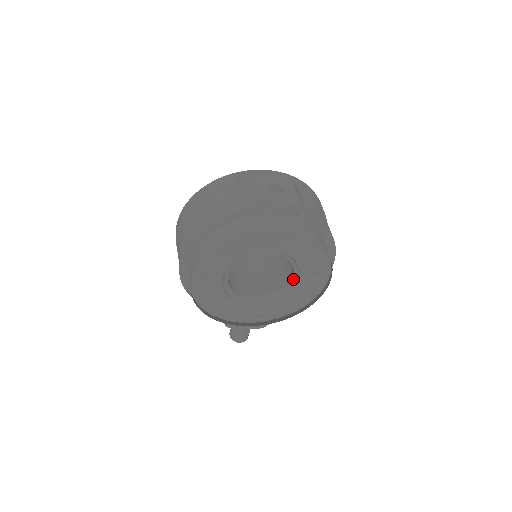
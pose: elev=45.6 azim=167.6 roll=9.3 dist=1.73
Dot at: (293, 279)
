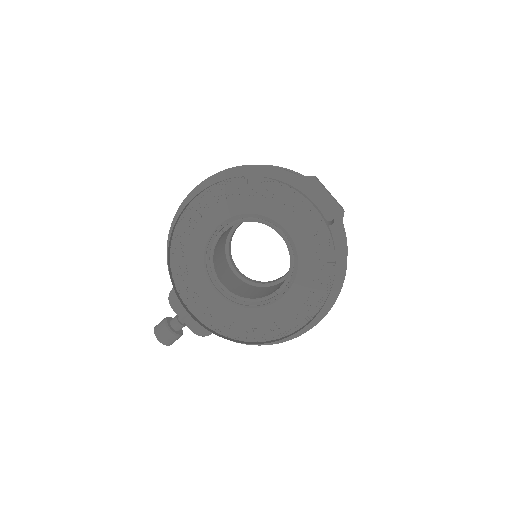
Dot at: (276, 293)
